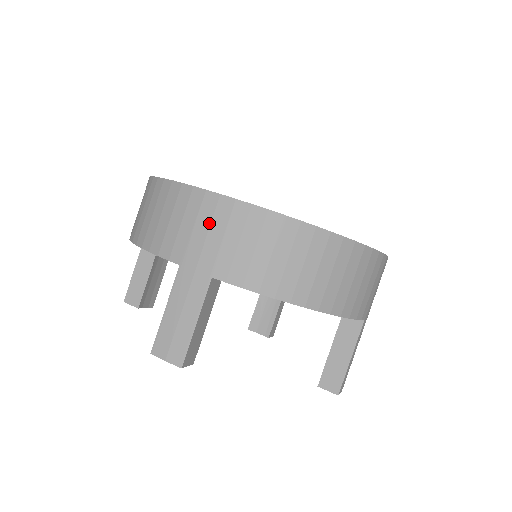
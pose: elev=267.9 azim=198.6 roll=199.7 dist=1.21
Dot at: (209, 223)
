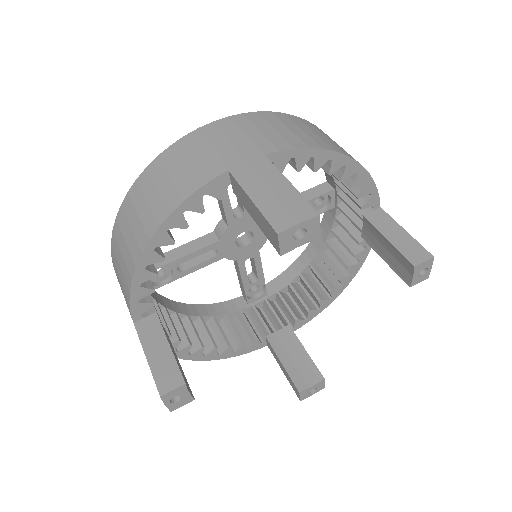
Dot at: (223, 136)
